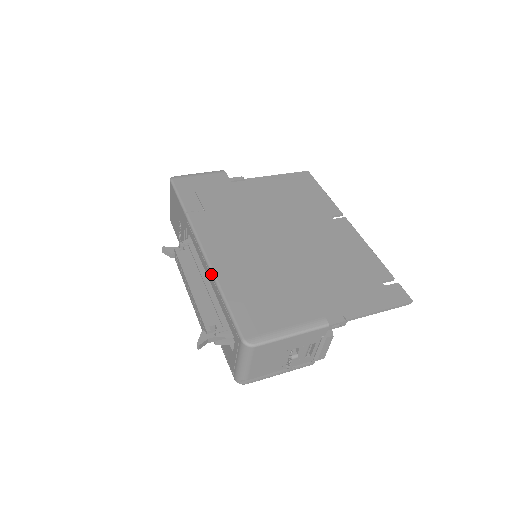
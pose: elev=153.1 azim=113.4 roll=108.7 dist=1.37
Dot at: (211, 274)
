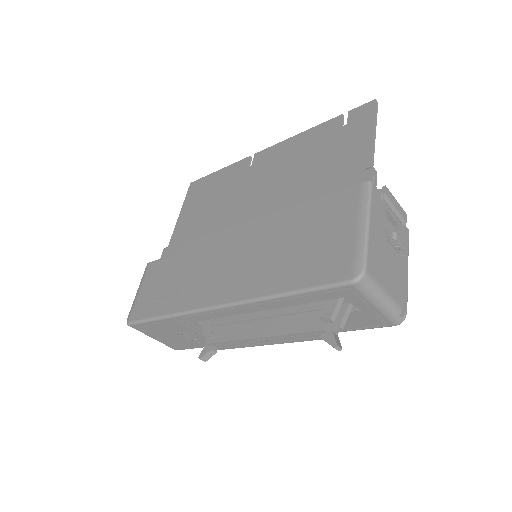
Dot at: (254, 303)
